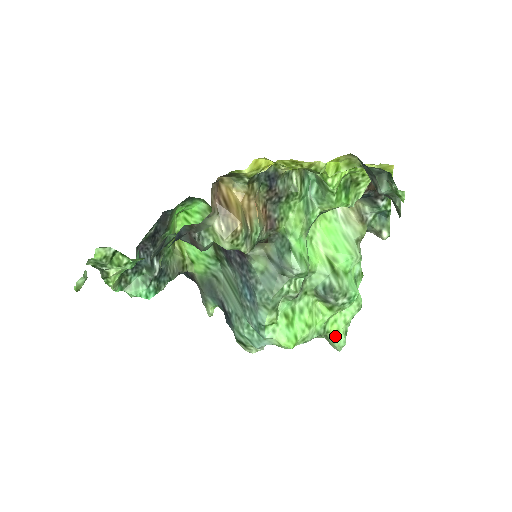
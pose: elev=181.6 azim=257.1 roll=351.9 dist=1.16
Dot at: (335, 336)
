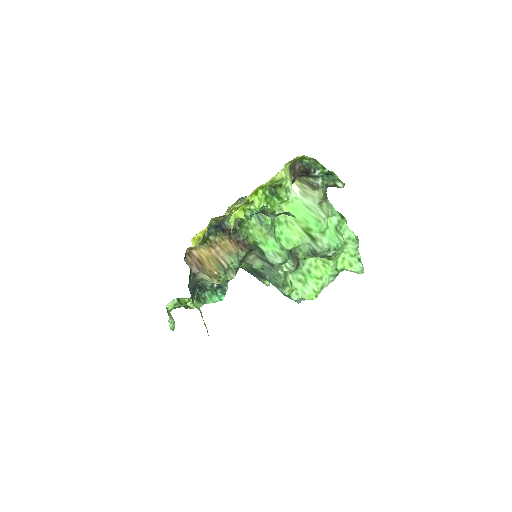
Dot at: (350, 268)
